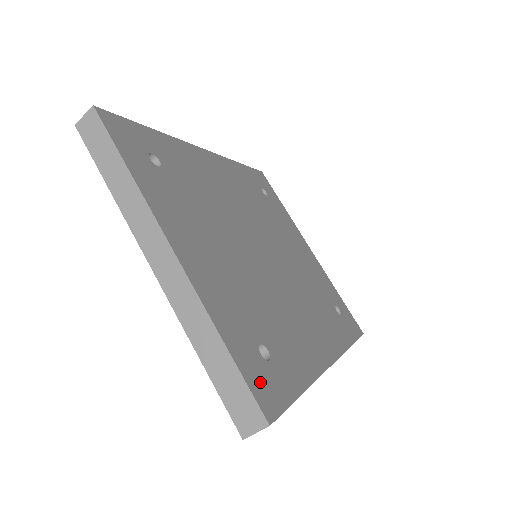
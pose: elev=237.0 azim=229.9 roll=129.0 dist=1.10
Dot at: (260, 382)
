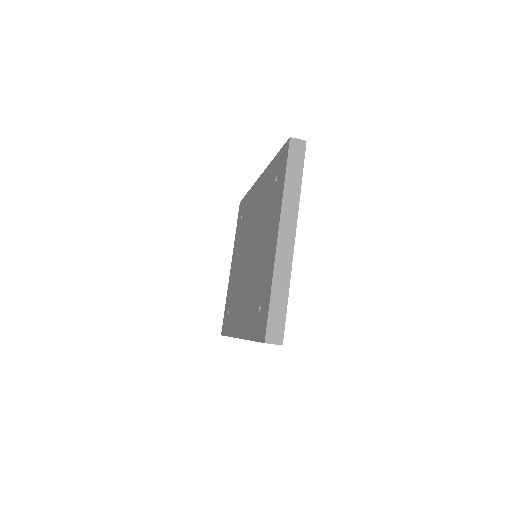
Dot at: occluded
